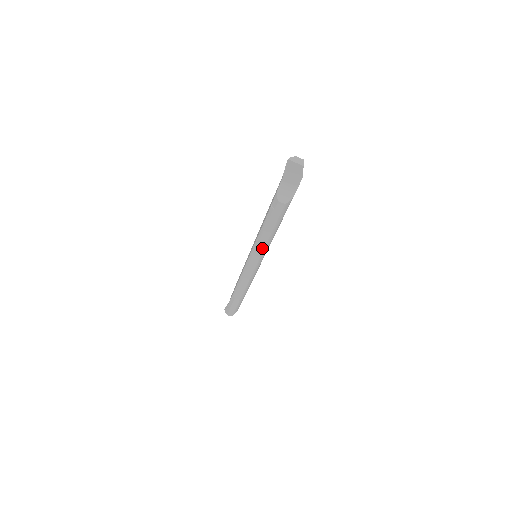
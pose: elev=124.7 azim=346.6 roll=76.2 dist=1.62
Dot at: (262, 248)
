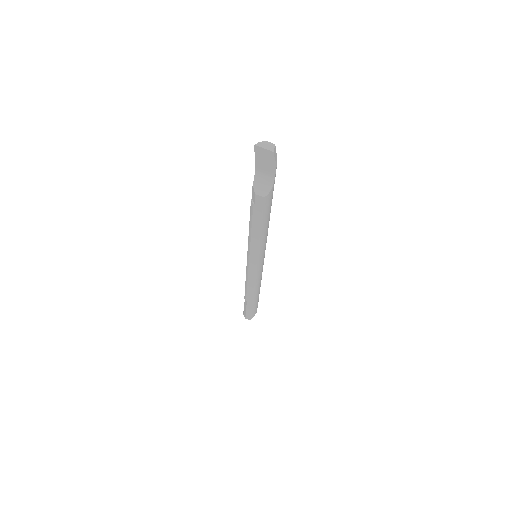
Dot at: (256, 247)
